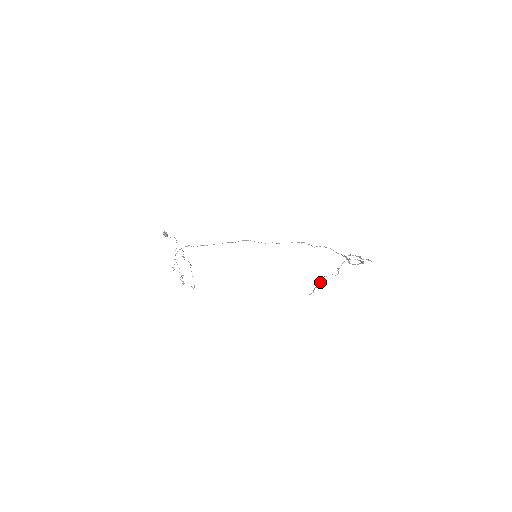
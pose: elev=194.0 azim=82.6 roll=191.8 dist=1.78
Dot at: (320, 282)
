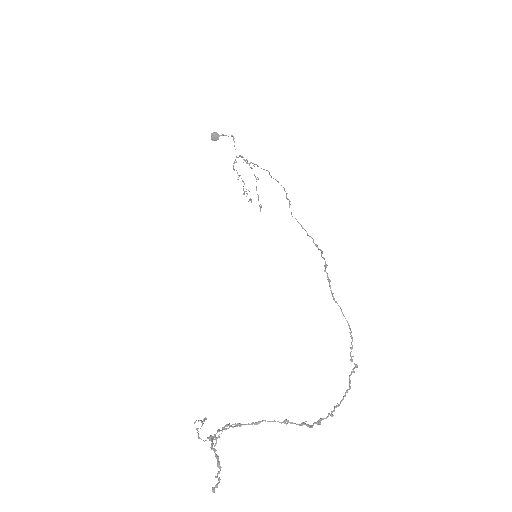
Dot at: (202, 423)
